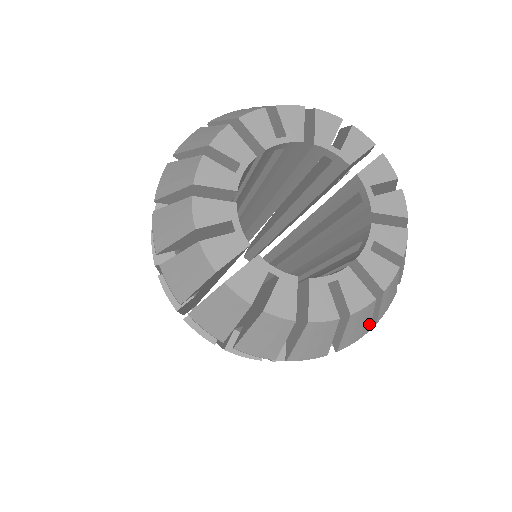
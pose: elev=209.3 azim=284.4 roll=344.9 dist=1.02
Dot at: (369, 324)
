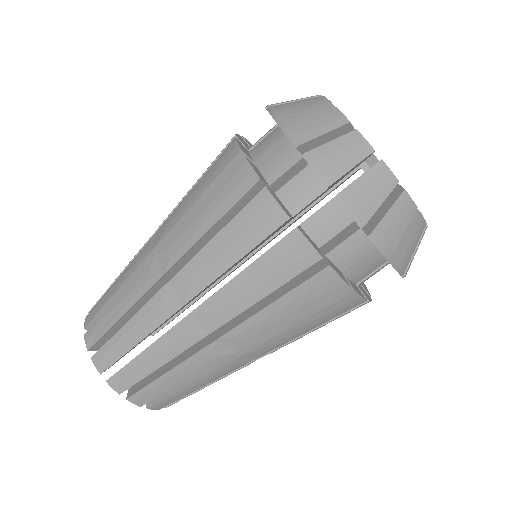
Dot at: occluded
